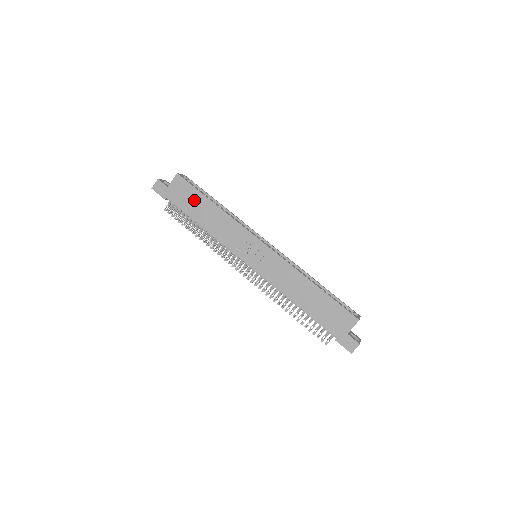
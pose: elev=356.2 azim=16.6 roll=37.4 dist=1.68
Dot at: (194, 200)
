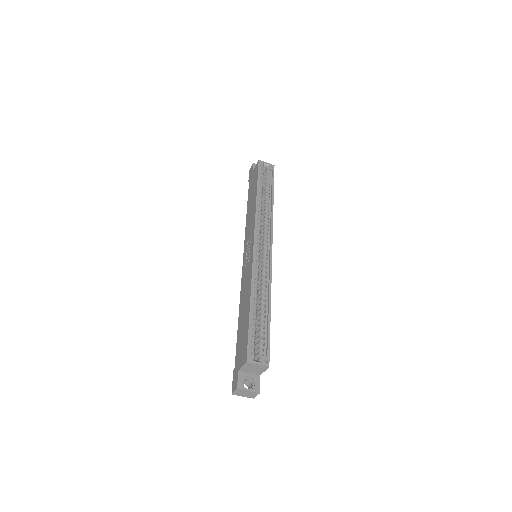
Dot at: (254, 187)
